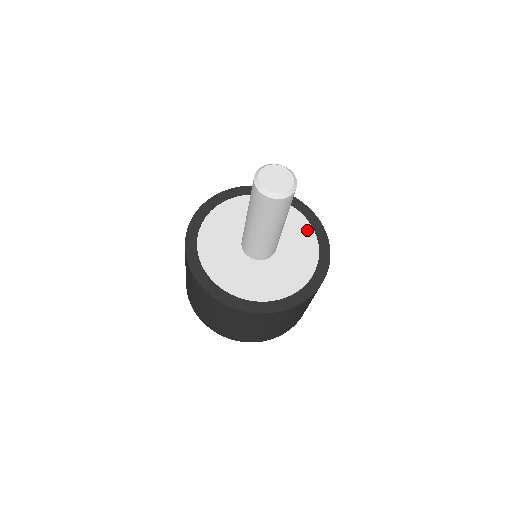
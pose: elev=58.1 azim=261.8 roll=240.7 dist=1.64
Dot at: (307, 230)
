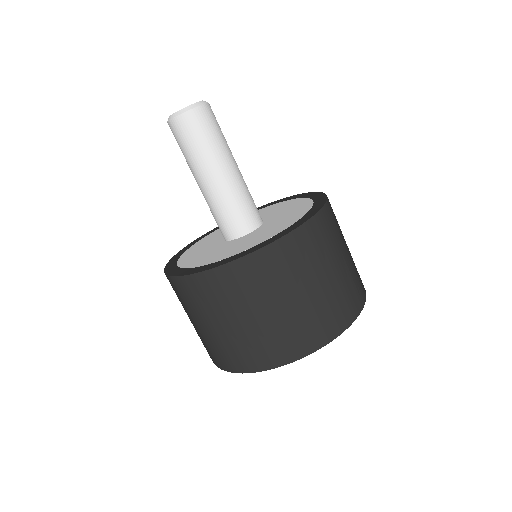
Dot at: (291, 202)
